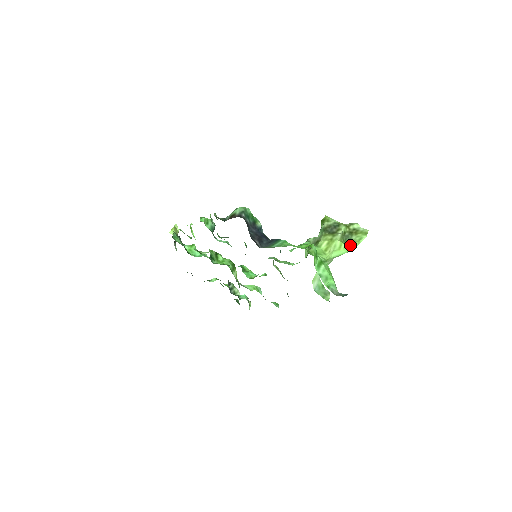
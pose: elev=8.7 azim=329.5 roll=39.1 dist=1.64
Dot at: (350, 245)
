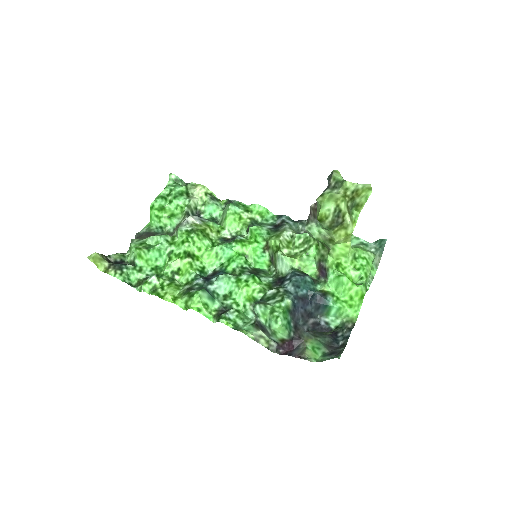
Dot at: (359, 211)
